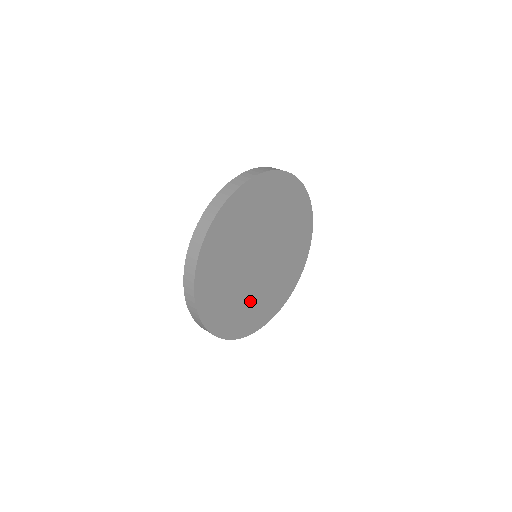
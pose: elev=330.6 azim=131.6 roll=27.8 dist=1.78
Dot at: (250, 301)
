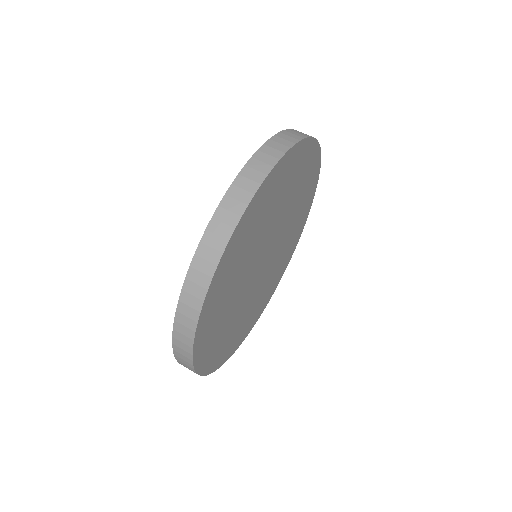
Dot at: (244, 315)
